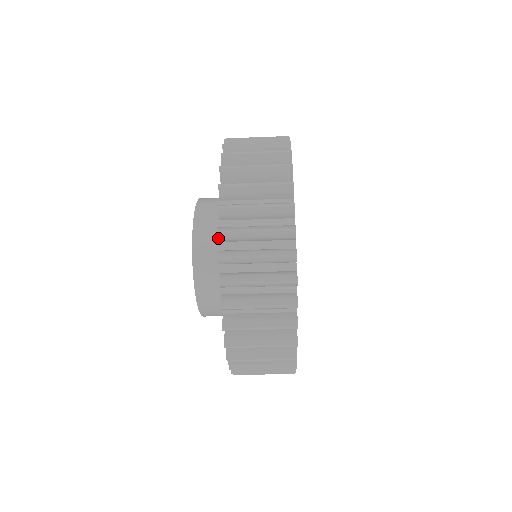
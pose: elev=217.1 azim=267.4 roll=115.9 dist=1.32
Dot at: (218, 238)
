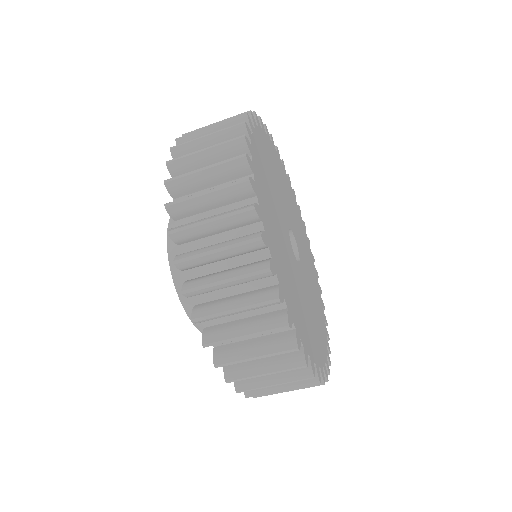
Dot at: occluded
